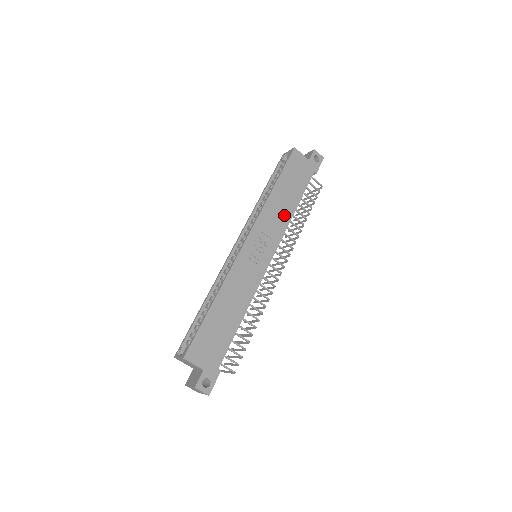
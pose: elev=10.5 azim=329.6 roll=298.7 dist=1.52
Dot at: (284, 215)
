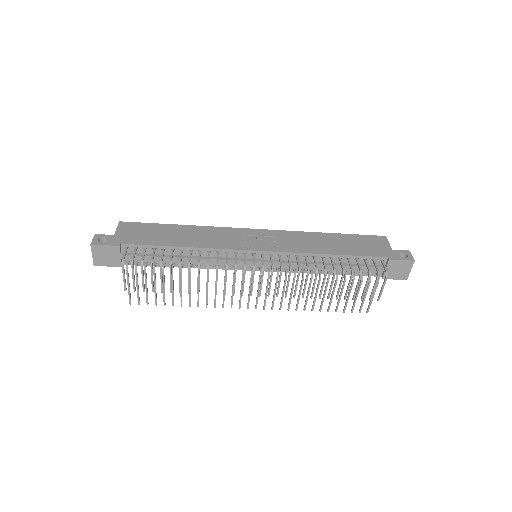
Dot at: (313, 247)
